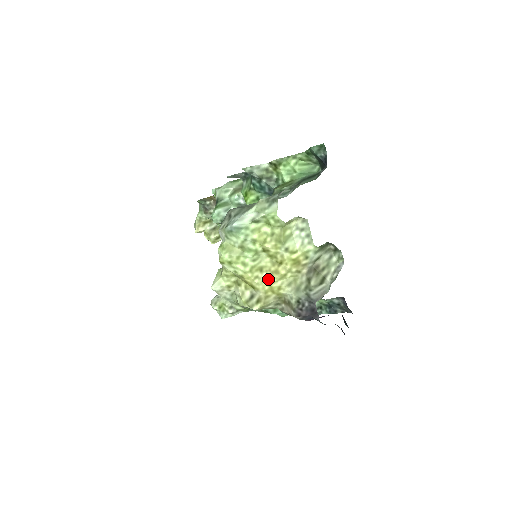
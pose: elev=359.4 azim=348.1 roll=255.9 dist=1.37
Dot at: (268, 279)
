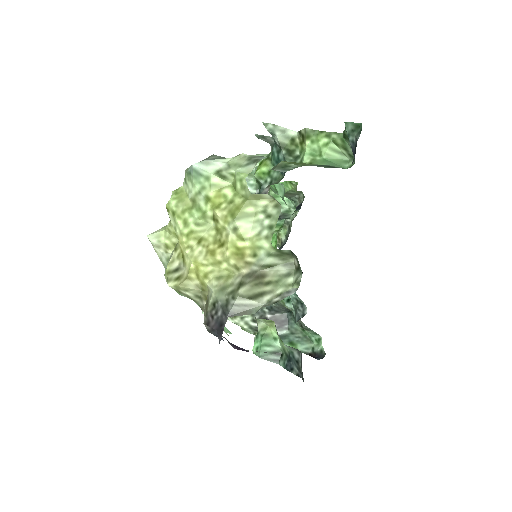
Dot at: (199, 256)
